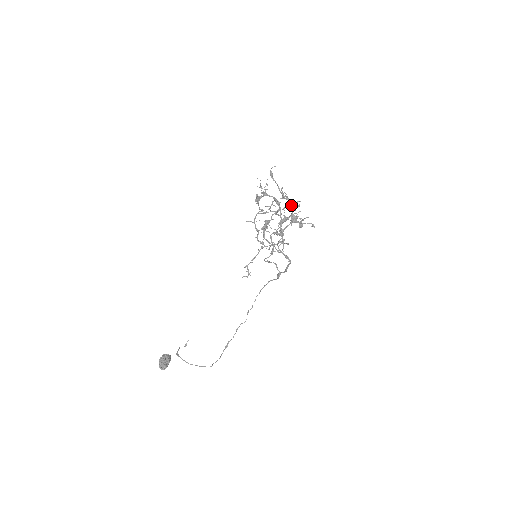
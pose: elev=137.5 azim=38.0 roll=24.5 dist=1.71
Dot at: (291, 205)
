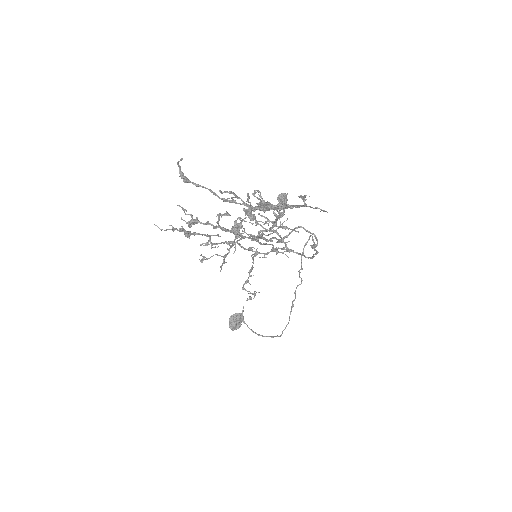
Dot at: (254, 211)
